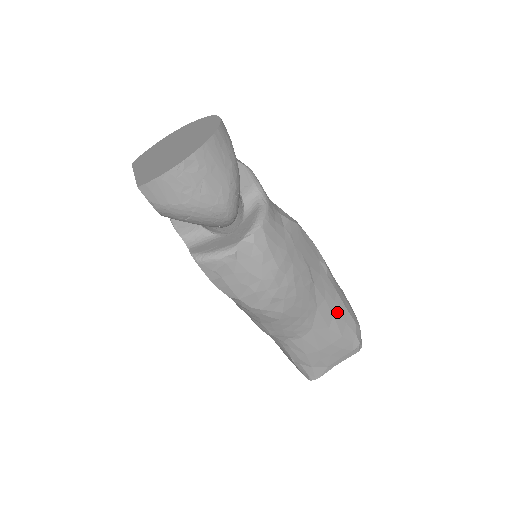
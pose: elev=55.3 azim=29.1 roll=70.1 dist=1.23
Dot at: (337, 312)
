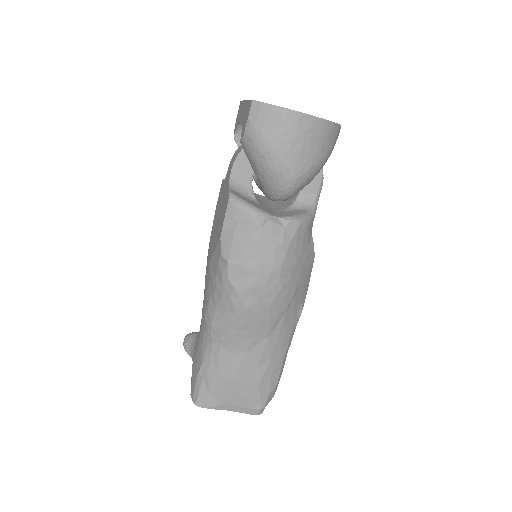
Dot at: (275, 359)
